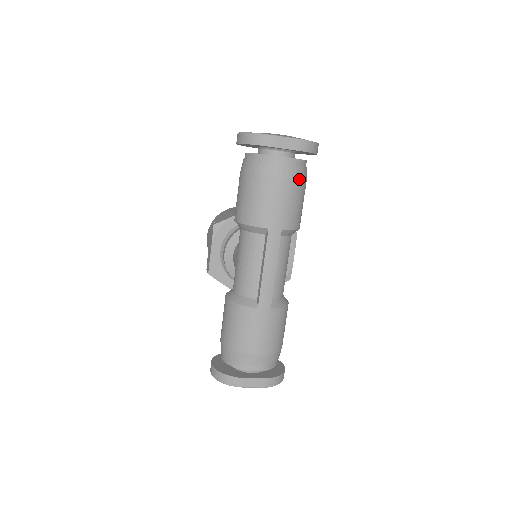
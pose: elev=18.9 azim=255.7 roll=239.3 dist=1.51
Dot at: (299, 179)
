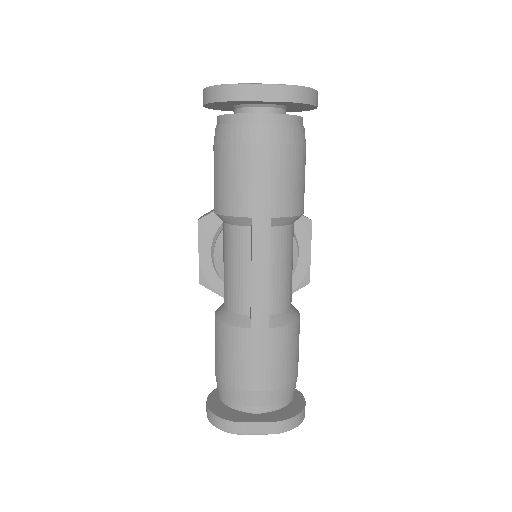
Dot at: (290, 143)
